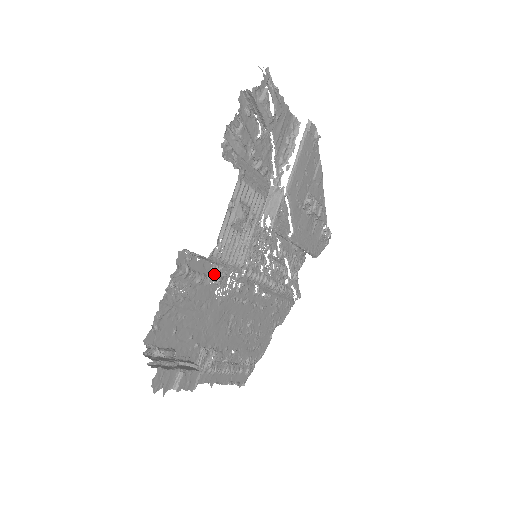
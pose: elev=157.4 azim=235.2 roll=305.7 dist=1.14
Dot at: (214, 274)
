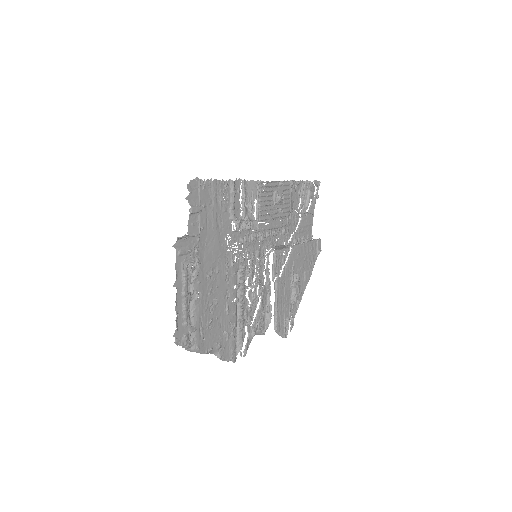
Dot at: (238, 220)
